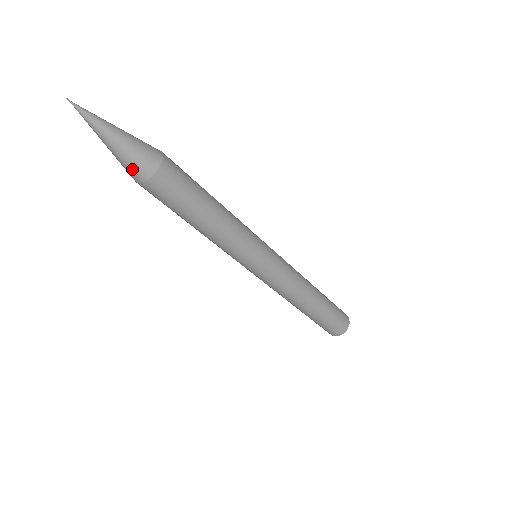
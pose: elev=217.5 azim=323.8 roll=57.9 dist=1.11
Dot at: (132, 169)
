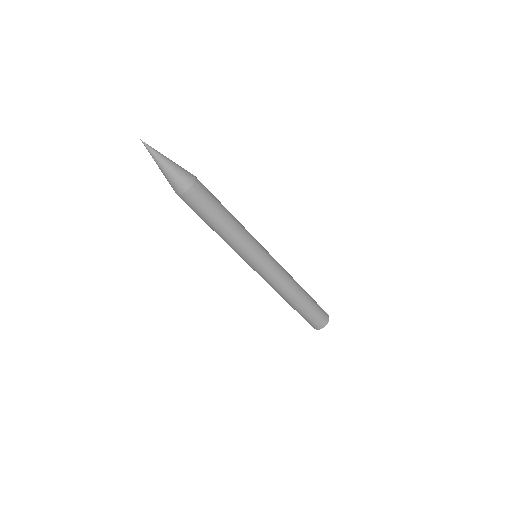
Dot at: (172, 186)
